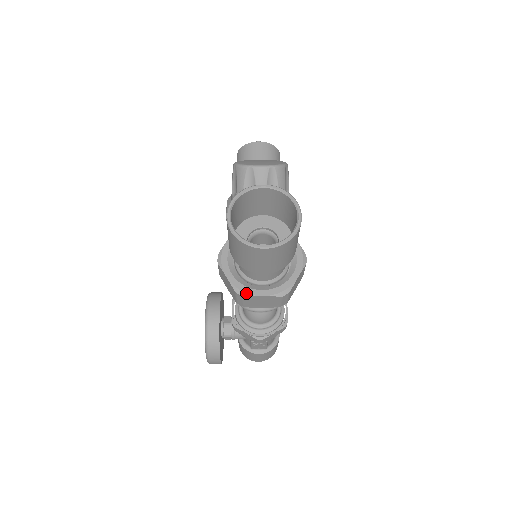
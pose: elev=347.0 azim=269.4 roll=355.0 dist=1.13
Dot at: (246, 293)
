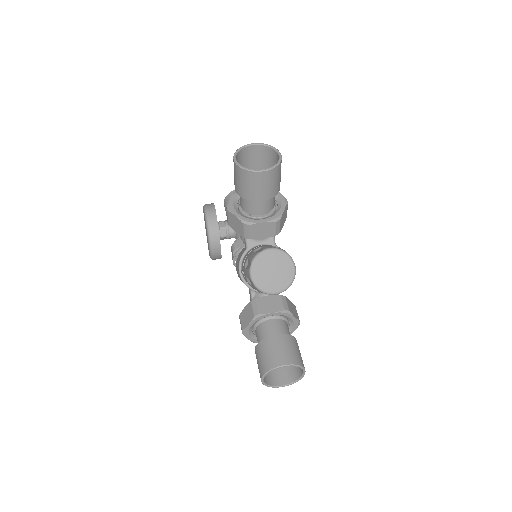
Dot at: occluded
